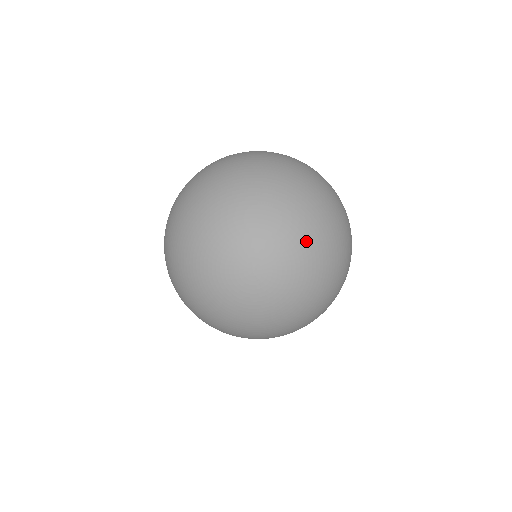
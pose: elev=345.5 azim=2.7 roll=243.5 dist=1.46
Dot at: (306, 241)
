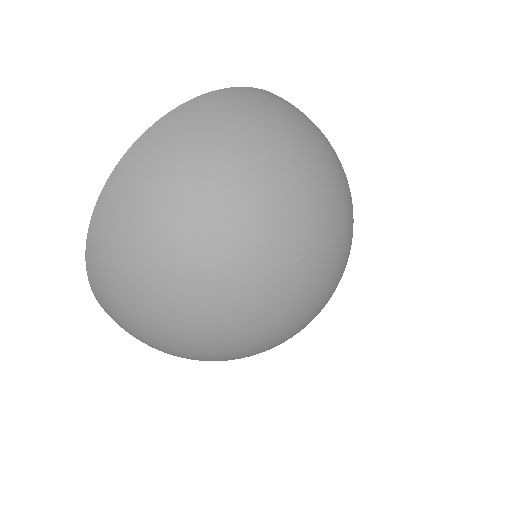
Dot at: (350, 231)
